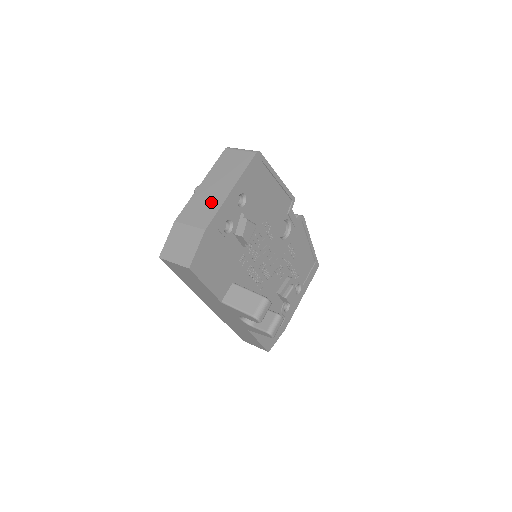
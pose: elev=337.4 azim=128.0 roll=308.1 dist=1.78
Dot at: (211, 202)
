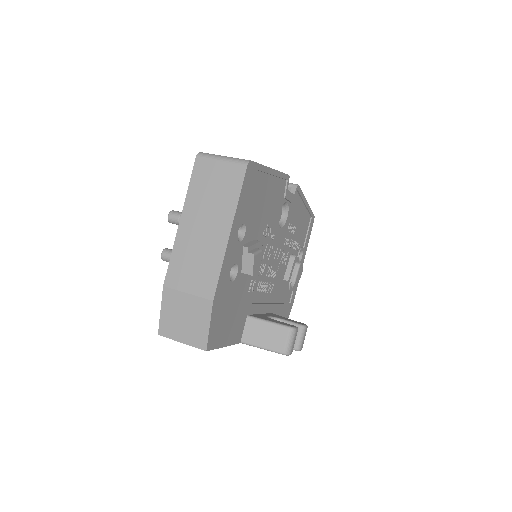
Dot at: (206, 254)
